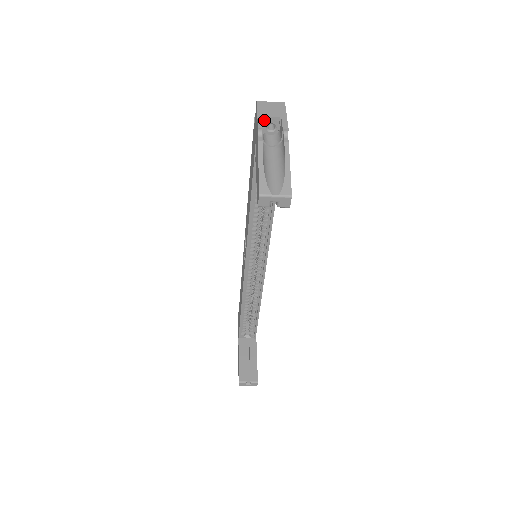
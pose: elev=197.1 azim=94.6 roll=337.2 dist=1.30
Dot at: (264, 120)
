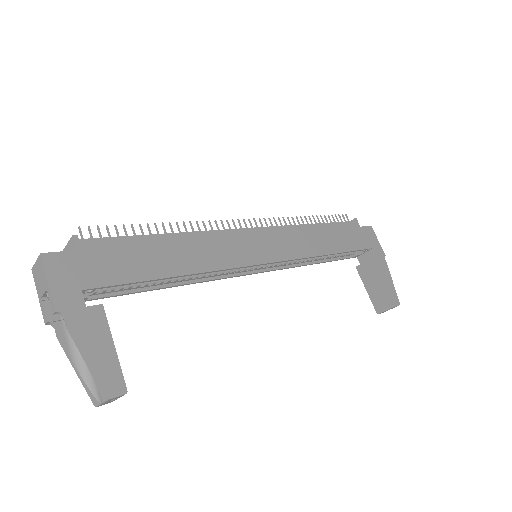
Dot at: (47, 296)
